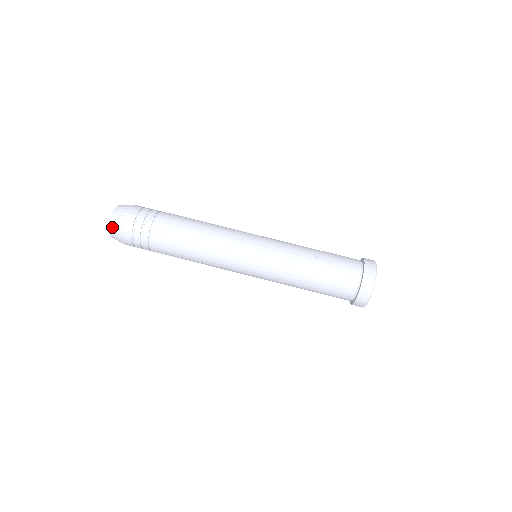
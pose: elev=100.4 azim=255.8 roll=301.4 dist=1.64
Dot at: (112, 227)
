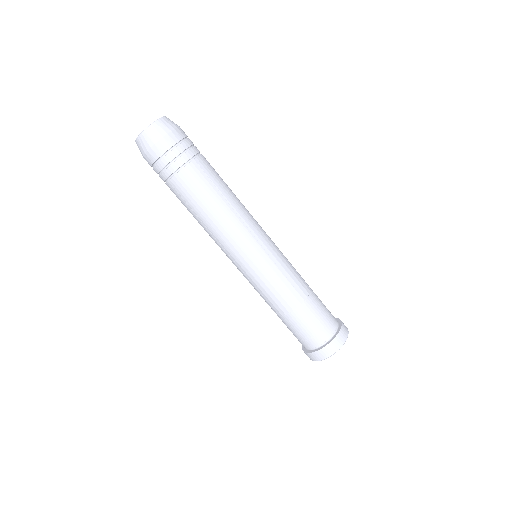
Dot at: (151, 130)
